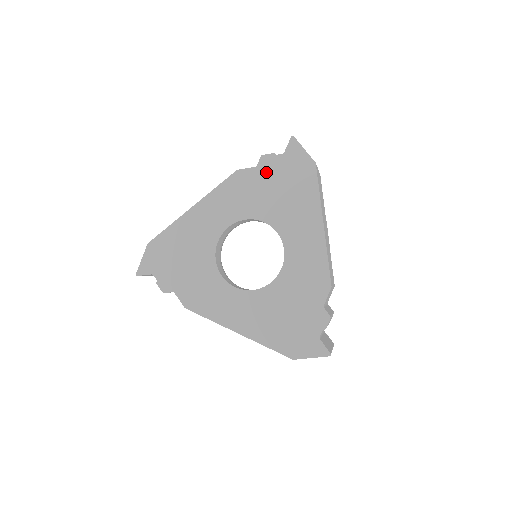
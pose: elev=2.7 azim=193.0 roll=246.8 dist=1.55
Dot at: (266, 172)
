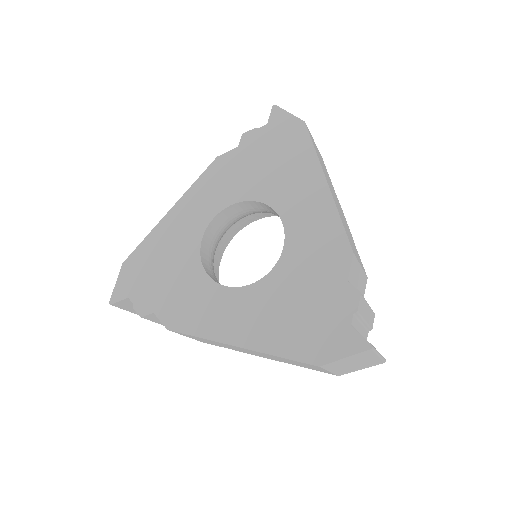
Dot at: (250, 148)
